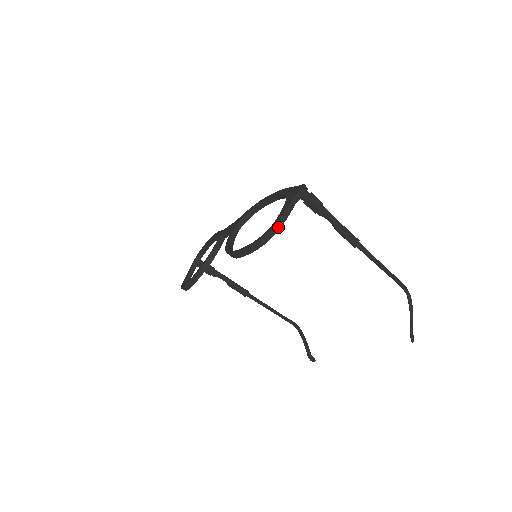
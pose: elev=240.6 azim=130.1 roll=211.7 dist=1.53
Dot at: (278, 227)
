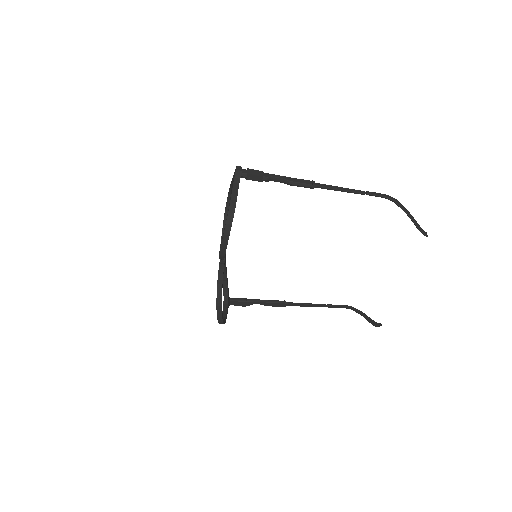
Dot at: (233, 206)
